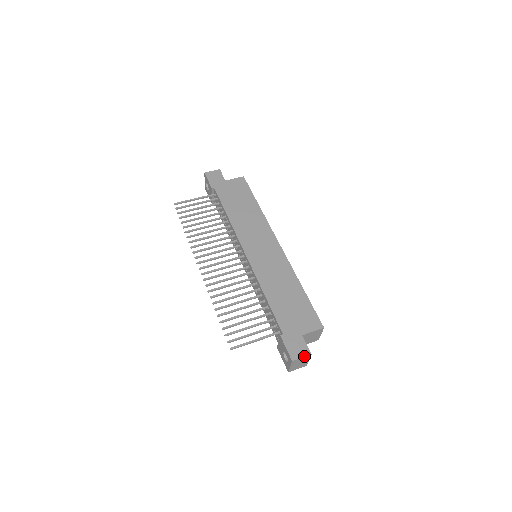
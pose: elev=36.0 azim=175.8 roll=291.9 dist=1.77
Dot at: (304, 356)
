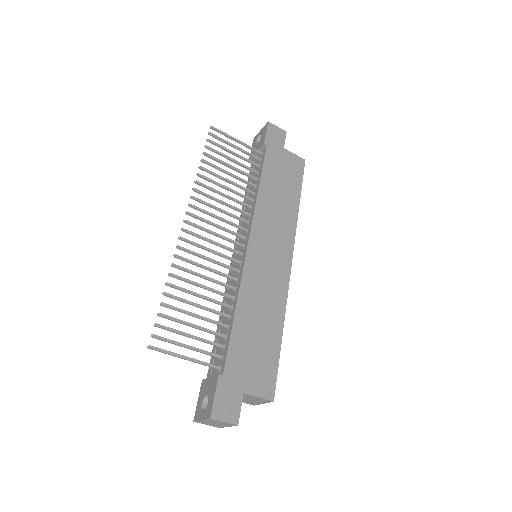
Dot at: (228, 422)
